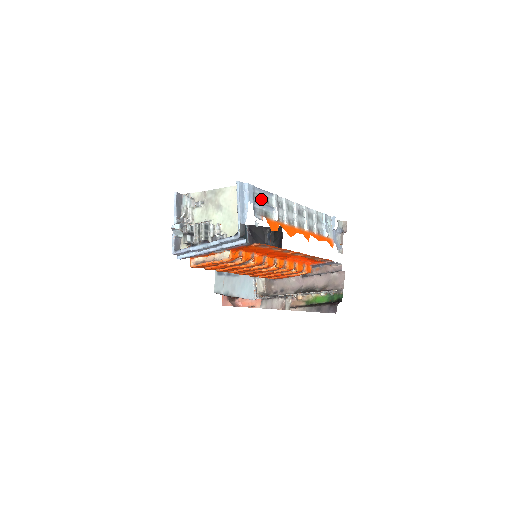
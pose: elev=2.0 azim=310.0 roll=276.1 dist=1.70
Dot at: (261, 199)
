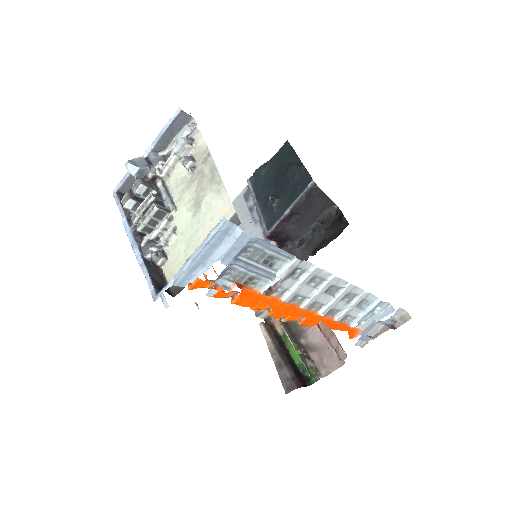
Dot at: (259, 257)
